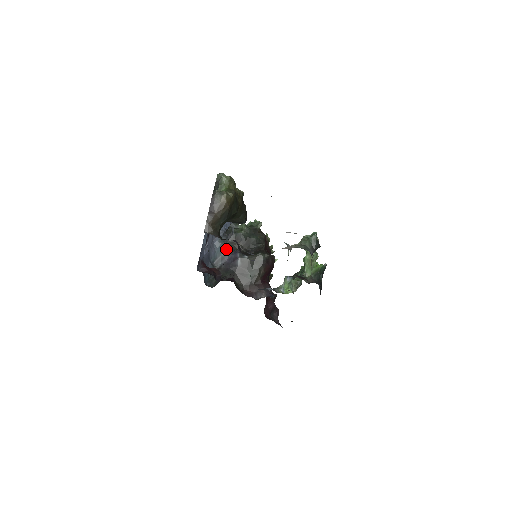
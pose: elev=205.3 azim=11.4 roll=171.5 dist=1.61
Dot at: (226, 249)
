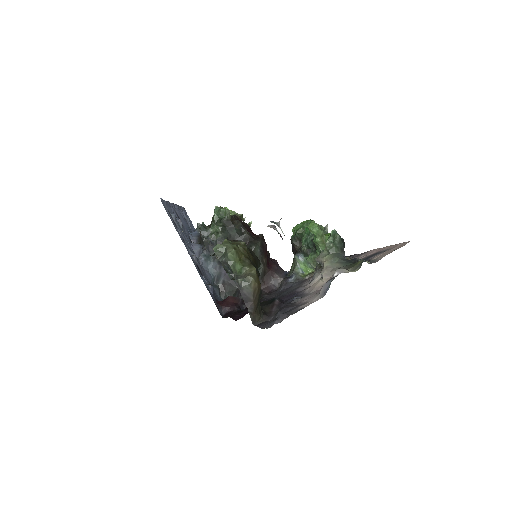
Dot at: (217, 263)
